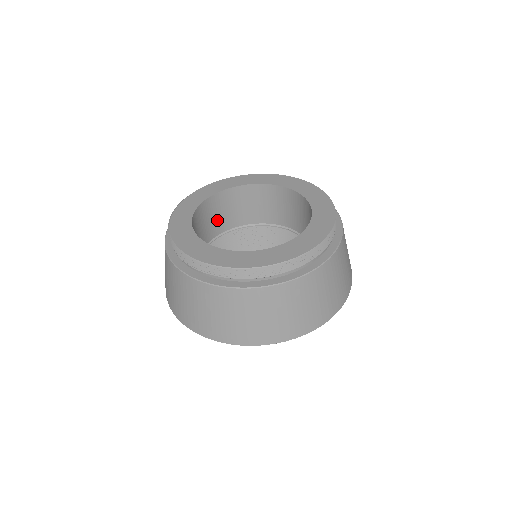
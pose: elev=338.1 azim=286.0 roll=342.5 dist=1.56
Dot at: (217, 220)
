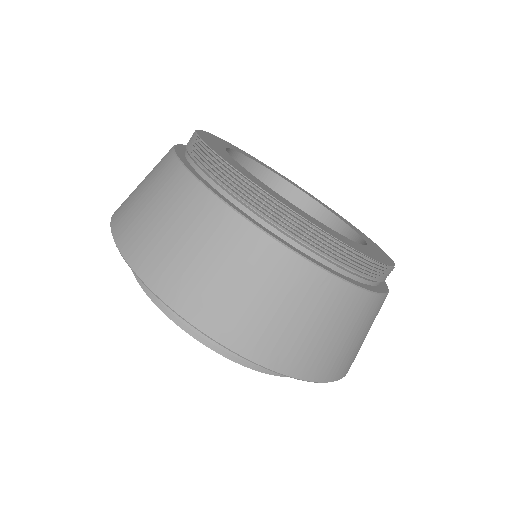
Dot at: occluded
